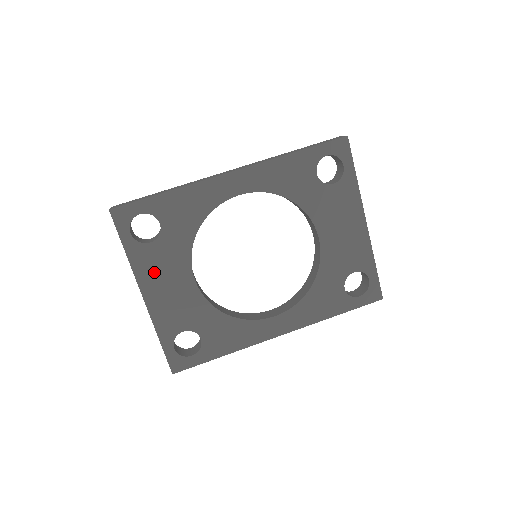
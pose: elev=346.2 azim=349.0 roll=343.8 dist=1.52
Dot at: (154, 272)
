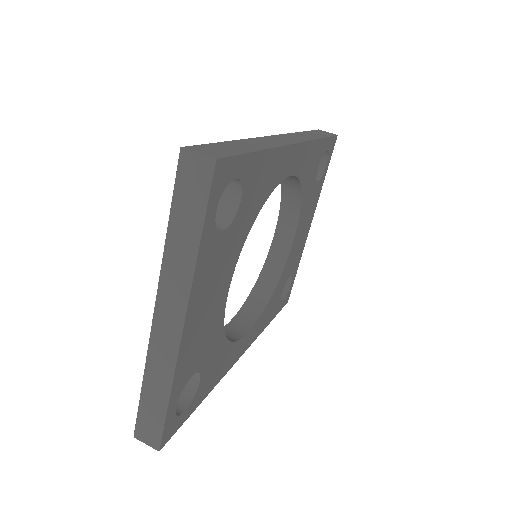
Dot at: (208, 282)
